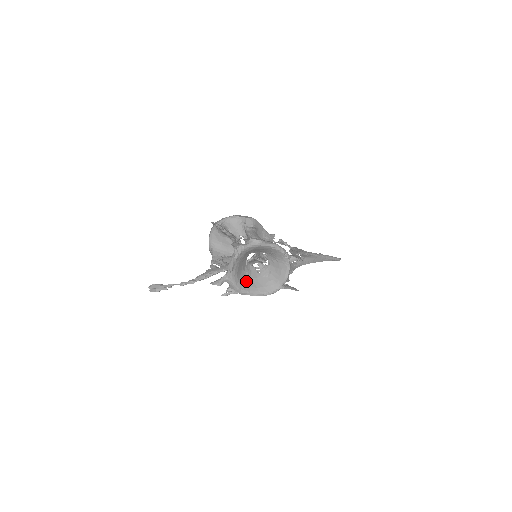
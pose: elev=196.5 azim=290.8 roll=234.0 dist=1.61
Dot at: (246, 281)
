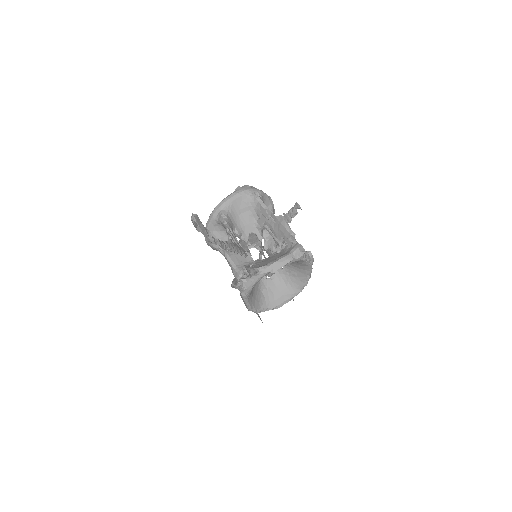
Dot at: occluded
